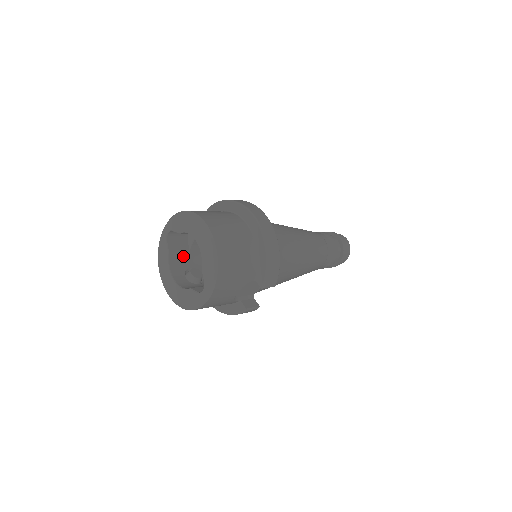
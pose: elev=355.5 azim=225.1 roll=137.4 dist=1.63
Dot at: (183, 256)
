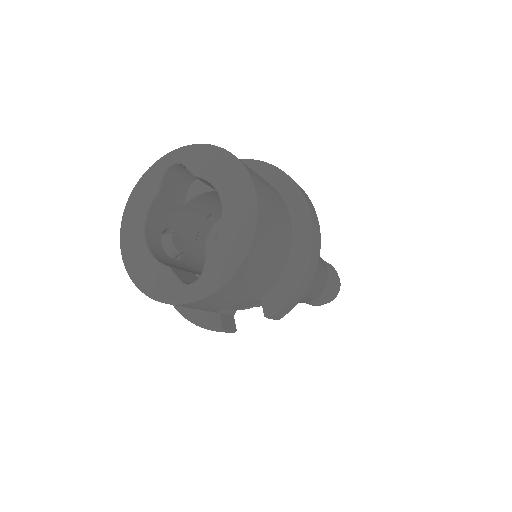
Dot at: (172, 207)
